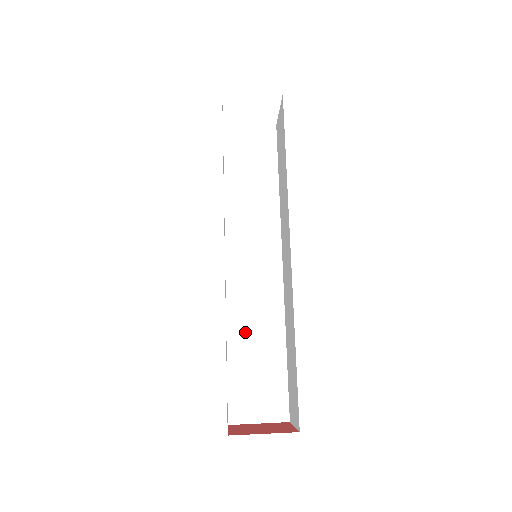
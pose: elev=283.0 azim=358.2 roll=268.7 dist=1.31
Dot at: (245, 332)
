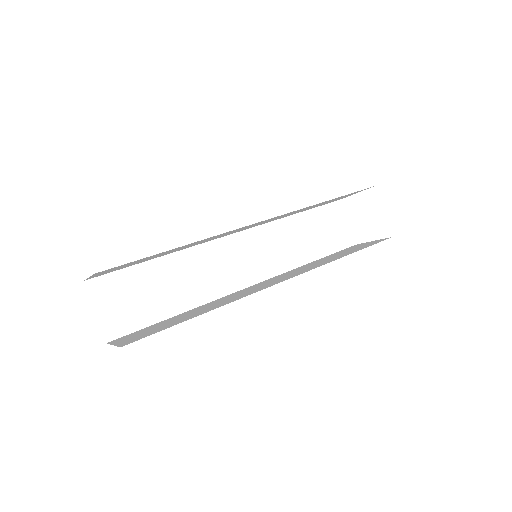
Dot at: occluded
